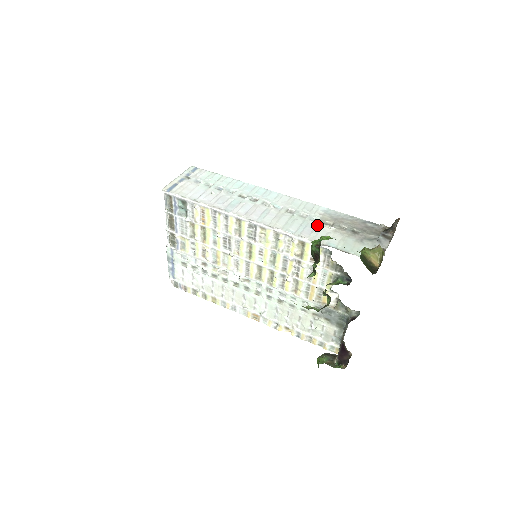
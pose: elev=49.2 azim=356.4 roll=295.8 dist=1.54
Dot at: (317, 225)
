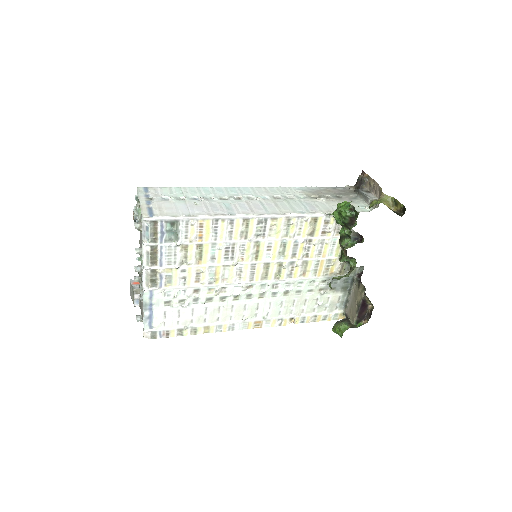
Dot at: (311, 201)
